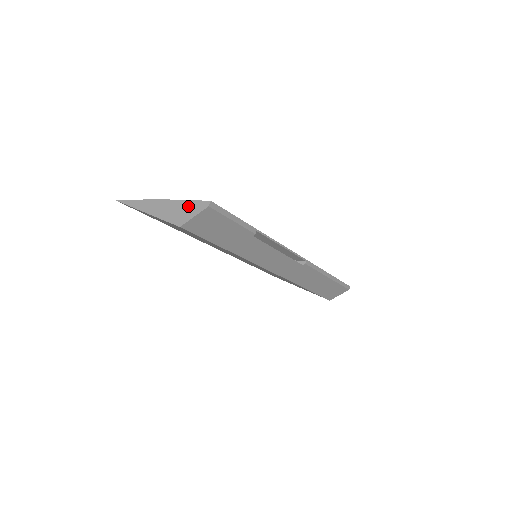
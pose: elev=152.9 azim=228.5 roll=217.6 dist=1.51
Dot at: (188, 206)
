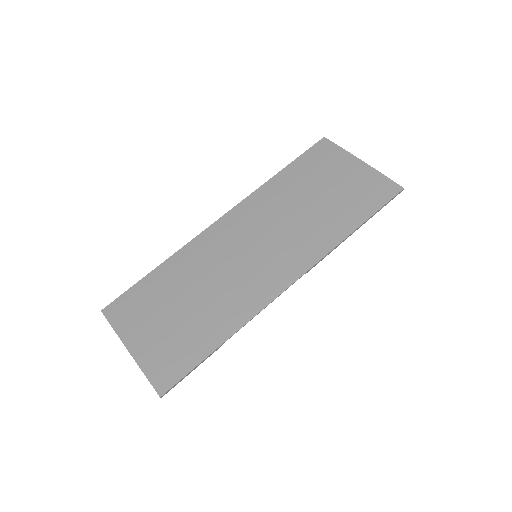
Dot at: (149, 380)
